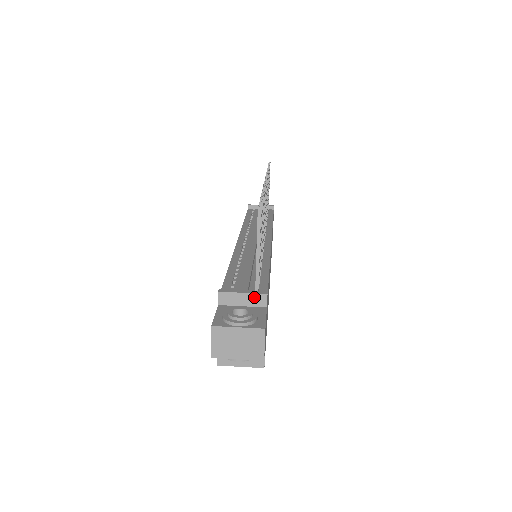
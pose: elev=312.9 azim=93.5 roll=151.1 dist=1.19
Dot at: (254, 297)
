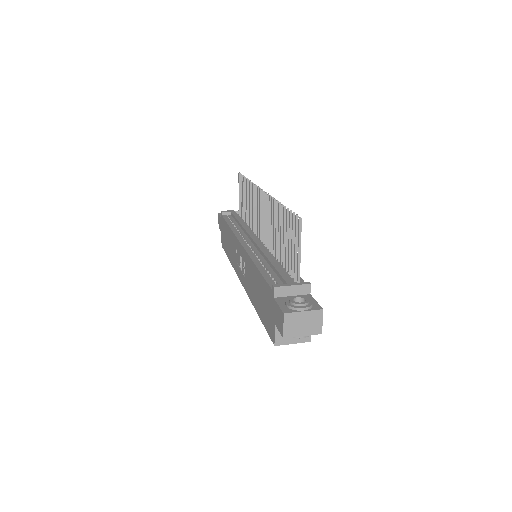
Dot at: (301, 287)
